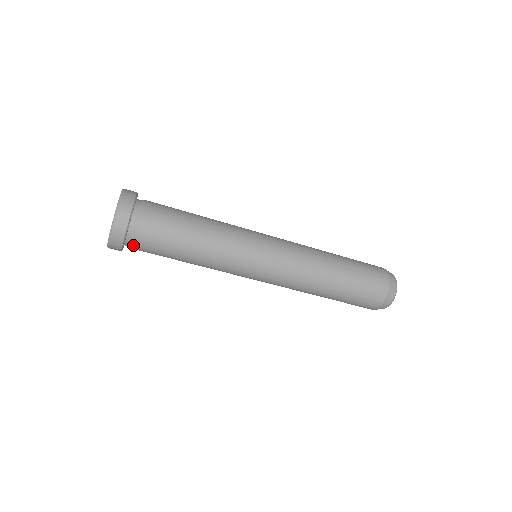
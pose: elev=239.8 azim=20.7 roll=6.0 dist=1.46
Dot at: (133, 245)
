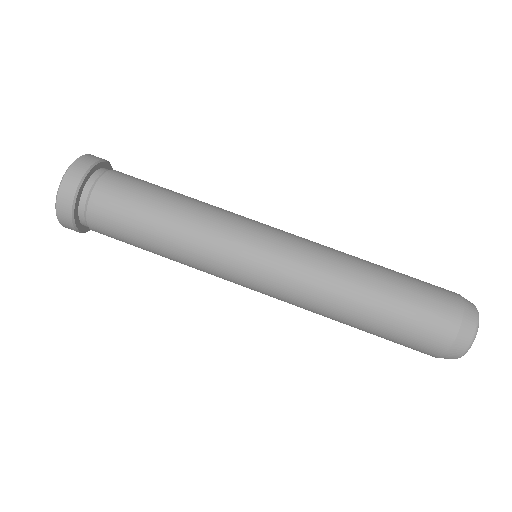
Dot at: (88, 223)
